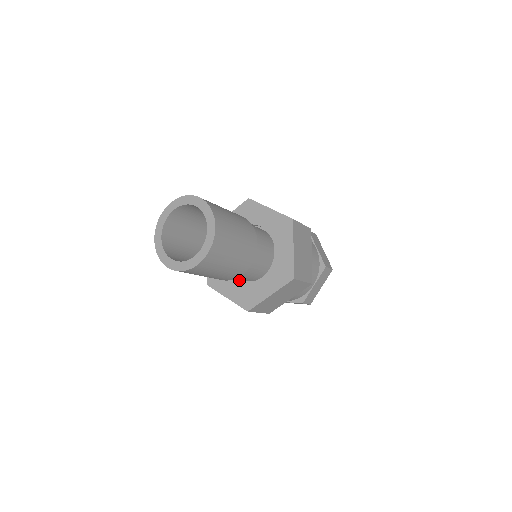
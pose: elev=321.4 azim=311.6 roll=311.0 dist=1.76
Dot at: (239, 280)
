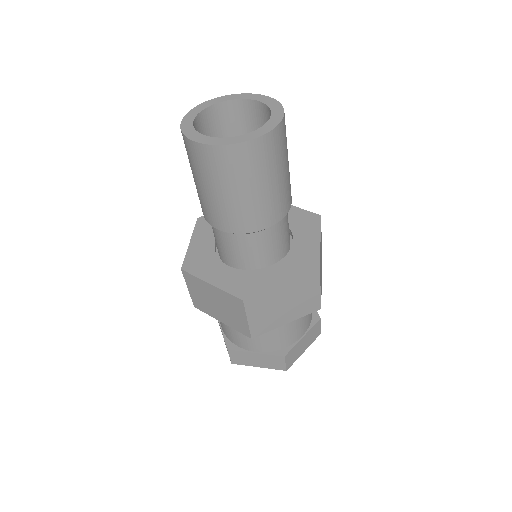
Dot at: occluded
